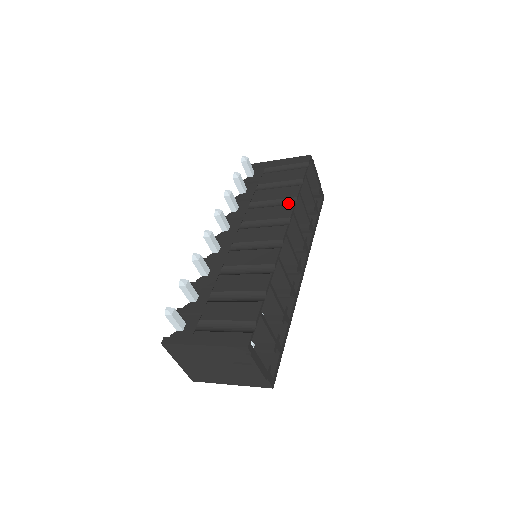
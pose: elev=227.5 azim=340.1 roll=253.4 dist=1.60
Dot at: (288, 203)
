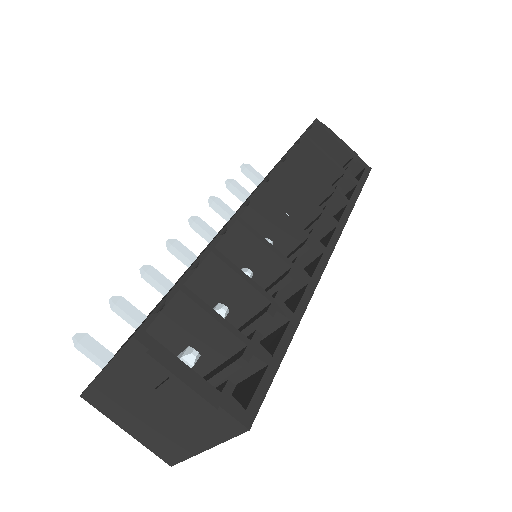
Dot at: occluded
